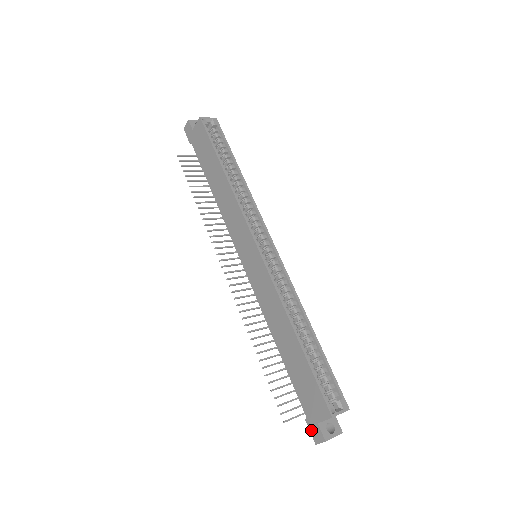
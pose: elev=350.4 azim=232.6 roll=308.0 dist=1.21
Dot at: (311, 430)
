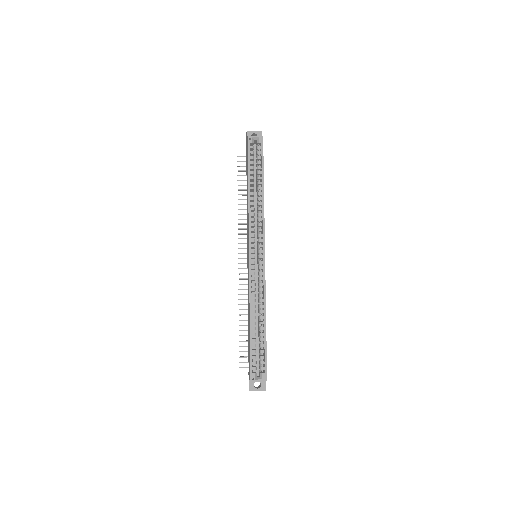
Dot at: occluded
